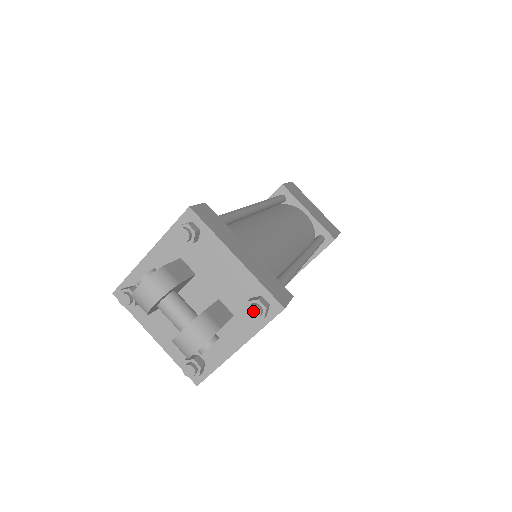
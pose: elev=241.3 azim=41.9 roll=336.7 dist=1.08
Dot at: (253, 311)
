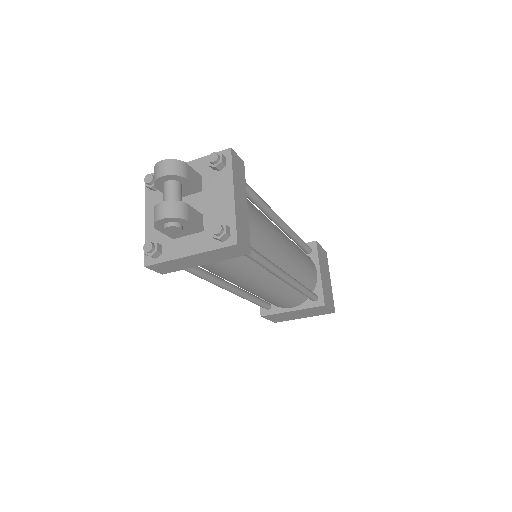
Dot at: (216, 228)
